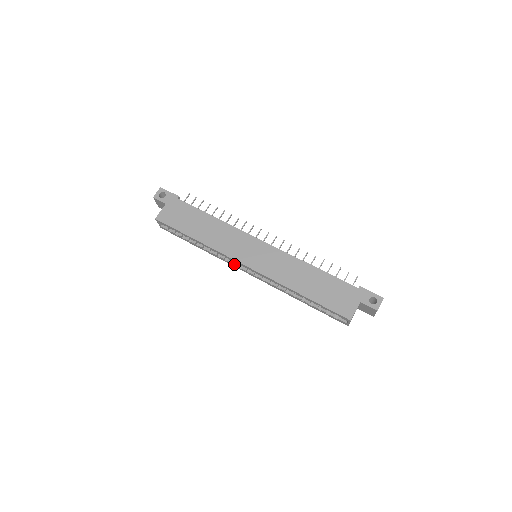
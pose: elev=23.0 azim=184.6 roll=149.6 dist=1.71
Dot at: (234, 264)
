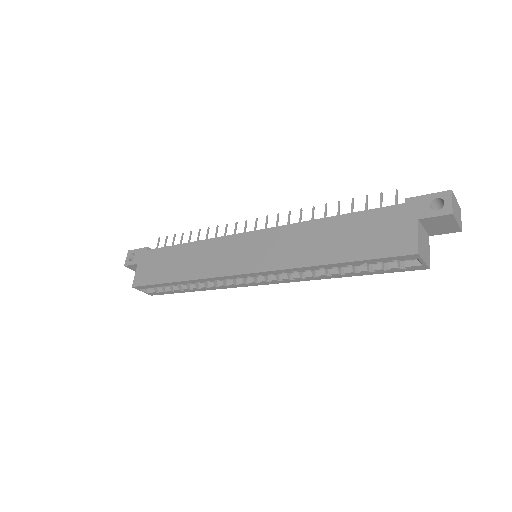
Dot at: (237, 283)
